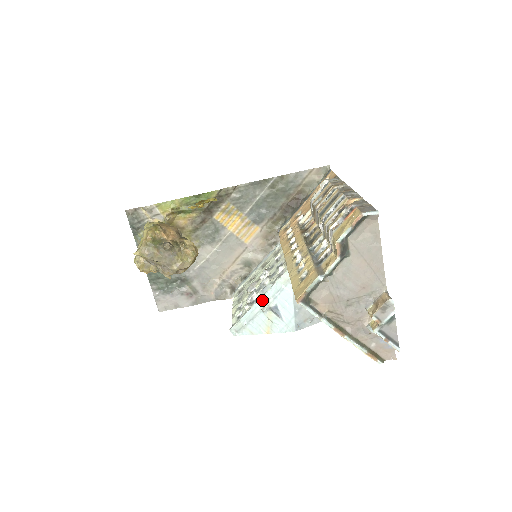
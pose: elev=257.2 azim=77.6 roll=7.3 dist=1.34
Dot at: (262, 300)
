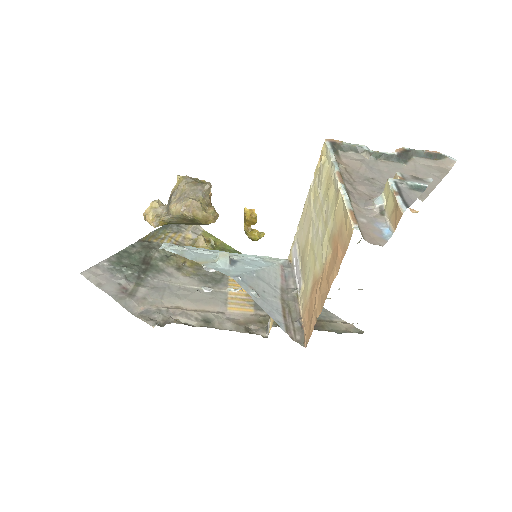
Dot at: occluded
